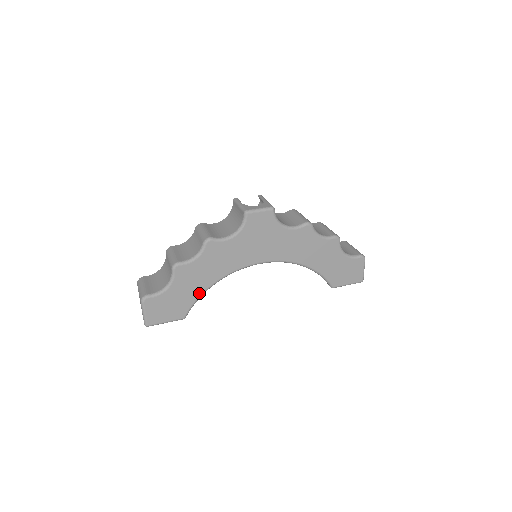
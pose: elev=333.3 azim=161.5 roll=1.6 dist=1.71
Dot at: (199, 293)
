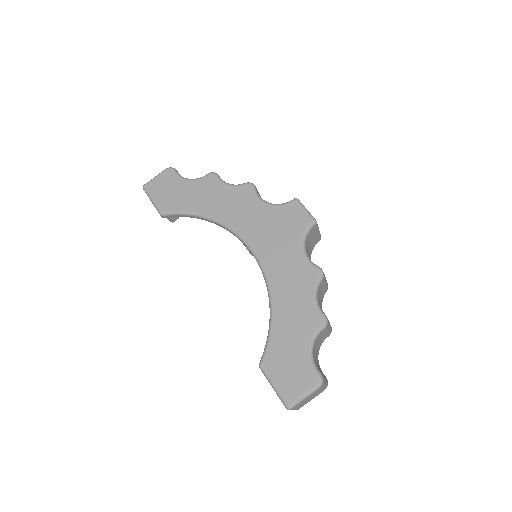
Dot at: (193, 210)
